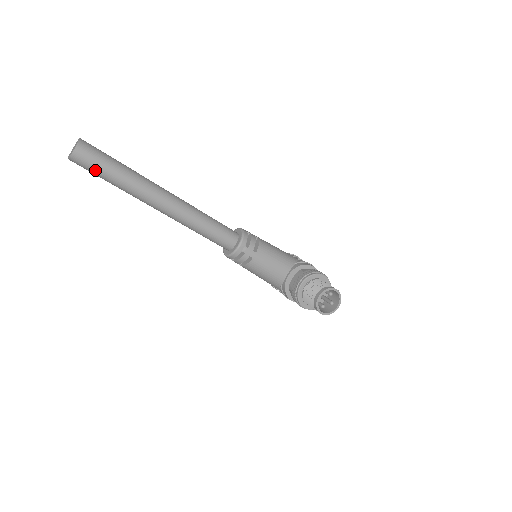
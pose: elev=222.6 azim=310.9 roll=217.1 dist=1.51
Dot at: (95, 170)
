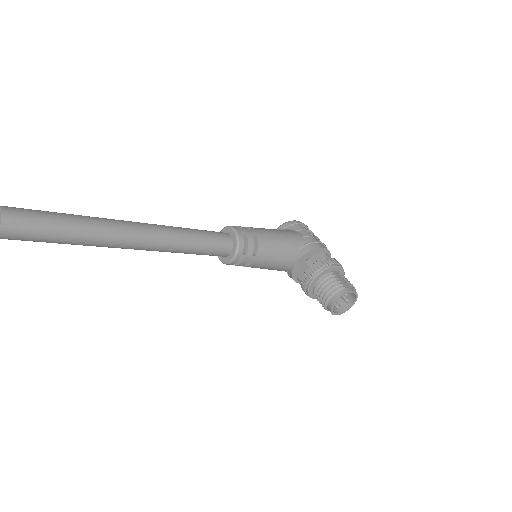
Dot at: (37, 241)
